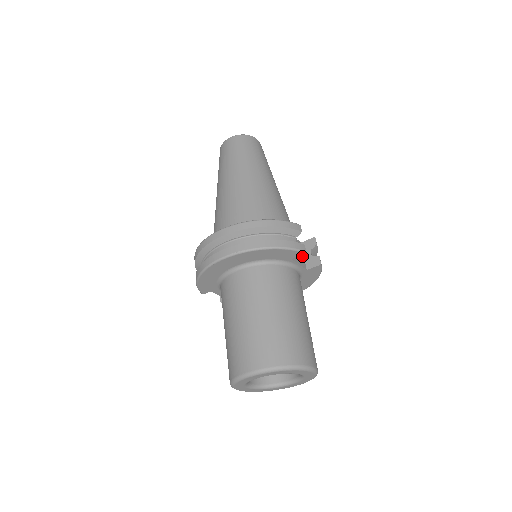
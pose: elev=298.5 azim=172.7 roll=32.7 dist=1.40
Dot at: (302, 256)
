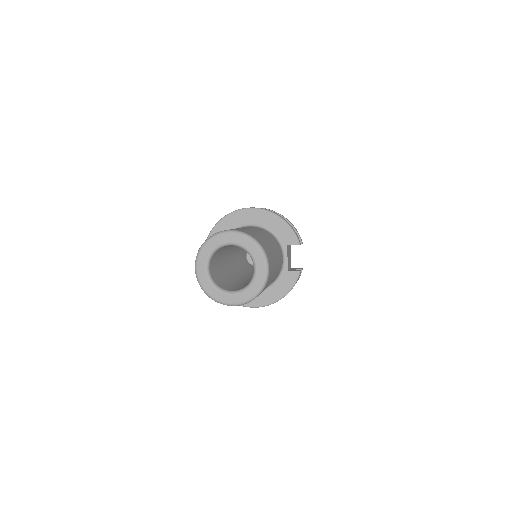
Dot at: (289, 266)
